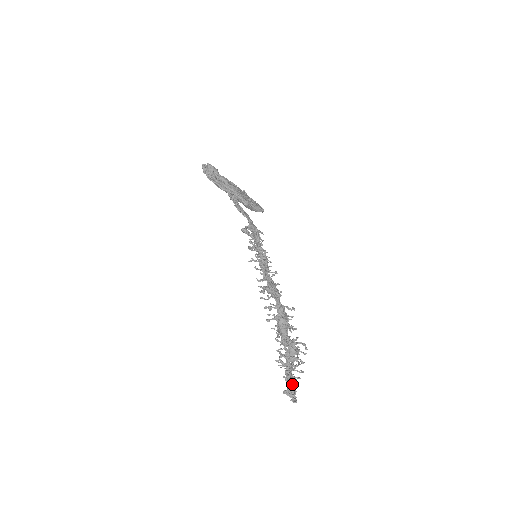
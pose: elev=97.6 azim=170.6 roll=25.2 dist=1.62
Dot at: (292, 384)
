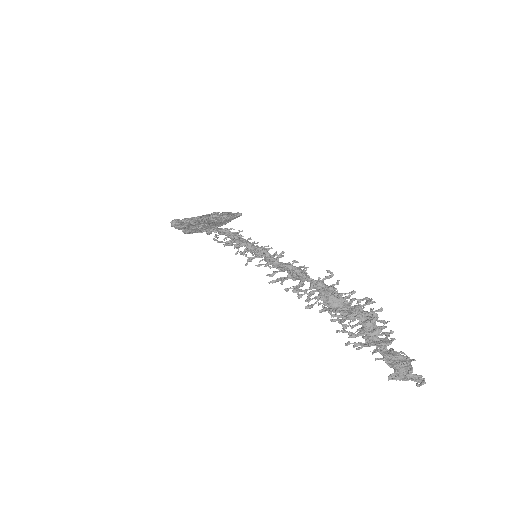
Dot at: (399, 362)
